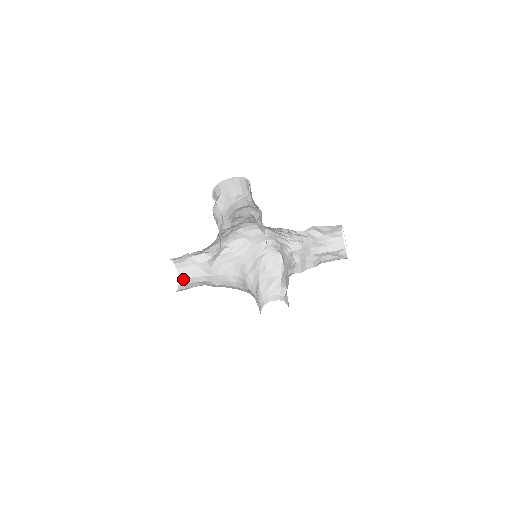
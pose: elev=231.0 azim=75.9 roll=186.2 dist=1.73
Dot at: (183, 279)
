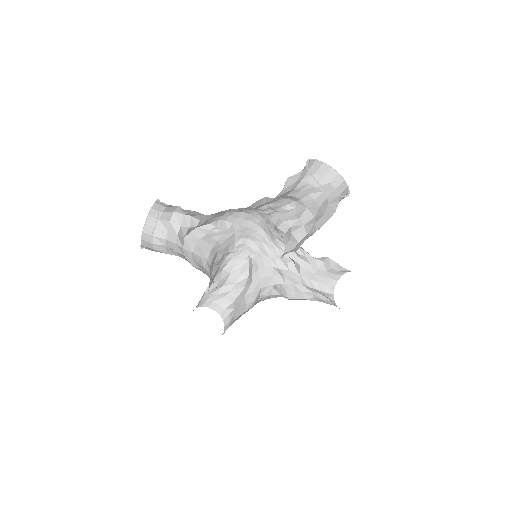
Dot at: (149, 234)
